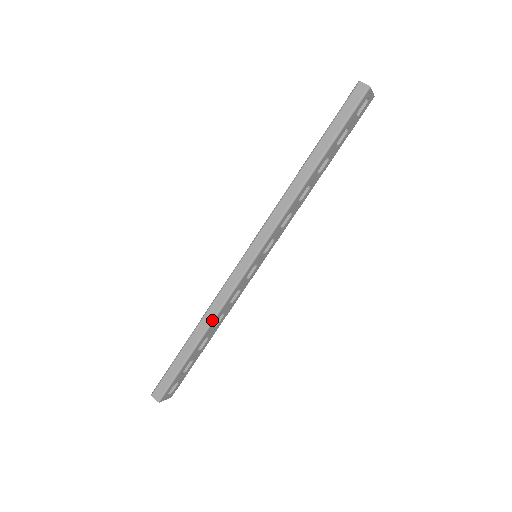
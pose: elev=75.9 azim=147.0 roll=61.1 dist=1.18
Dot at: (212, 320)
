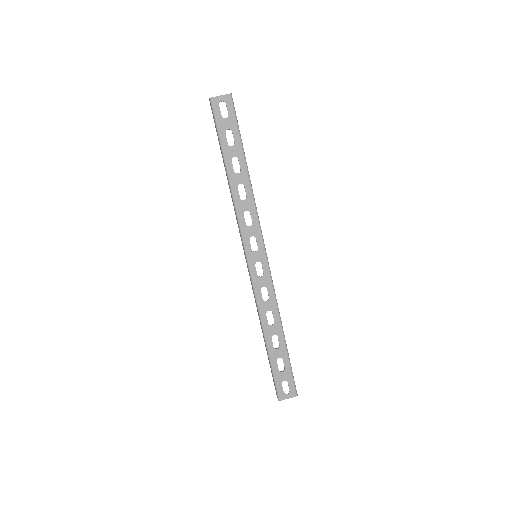
Dot at: (260, 319)
